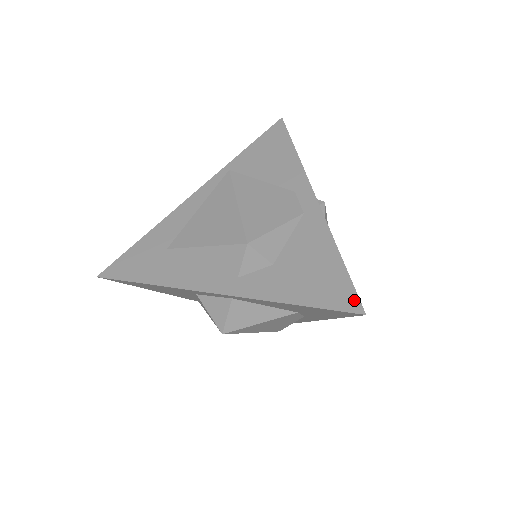
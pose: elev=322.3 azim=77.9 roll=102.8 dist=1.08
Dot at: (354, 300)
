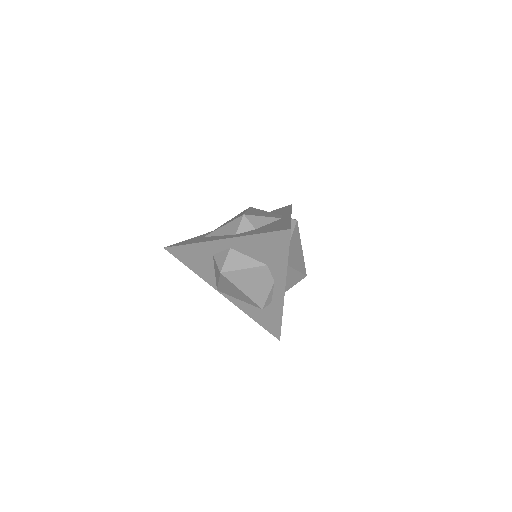
Dot at: (288, 227)
